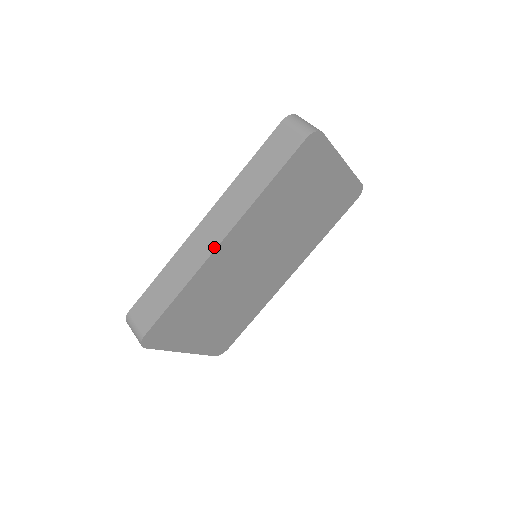
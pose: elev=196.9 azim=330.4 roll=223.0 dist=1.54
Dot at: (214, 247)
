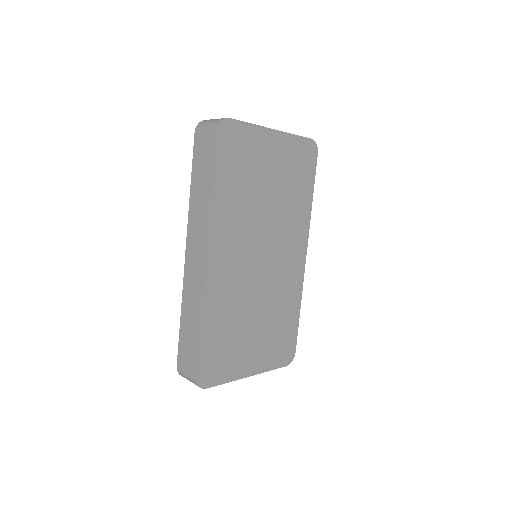
Dot at: (203, 268)
